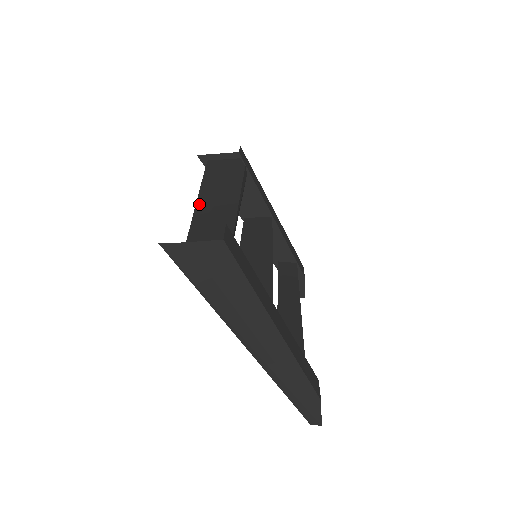
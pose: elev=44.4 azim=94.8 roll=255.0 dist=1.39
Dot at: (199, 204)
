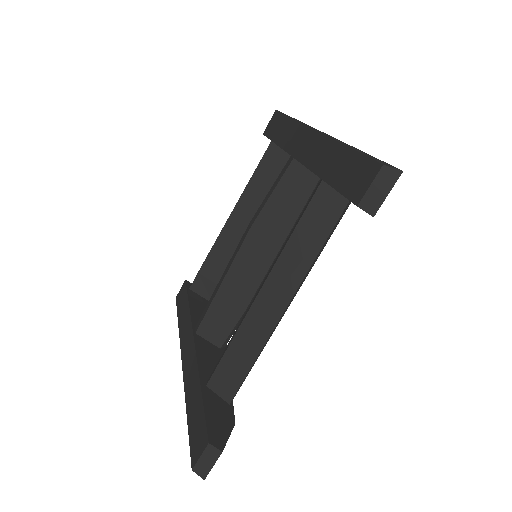
Dot at: occluded
